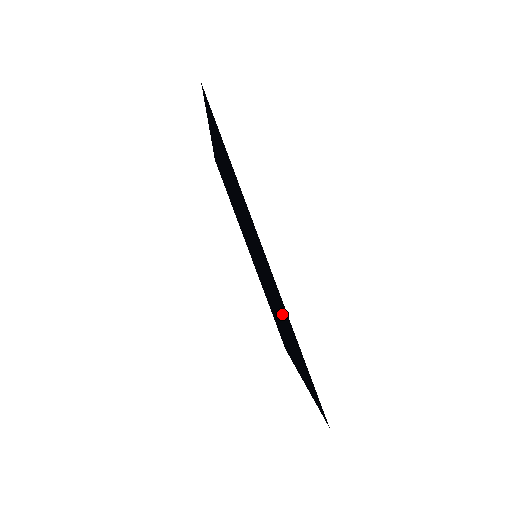
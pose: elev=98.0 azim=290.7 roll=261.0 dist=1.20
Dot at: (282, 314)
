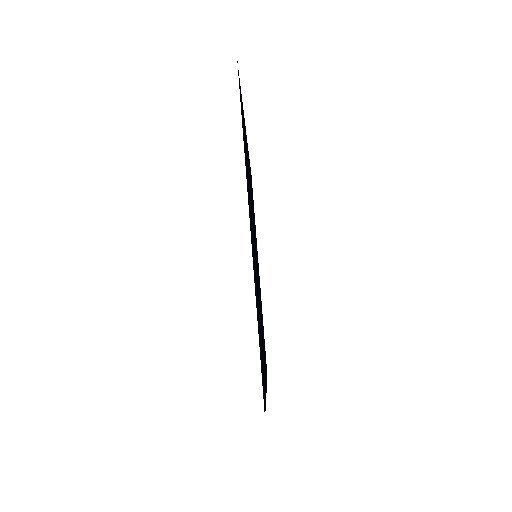
Dot at: occluded
